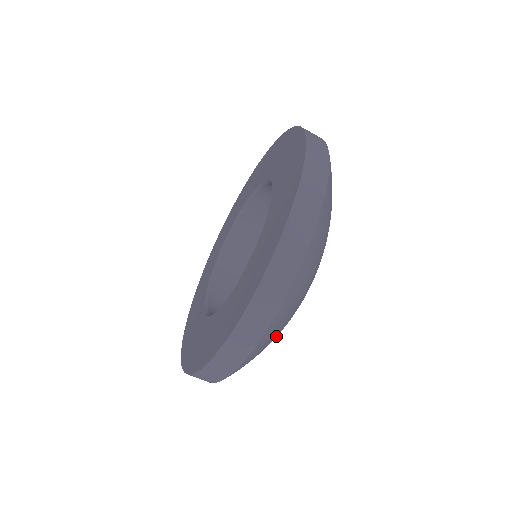
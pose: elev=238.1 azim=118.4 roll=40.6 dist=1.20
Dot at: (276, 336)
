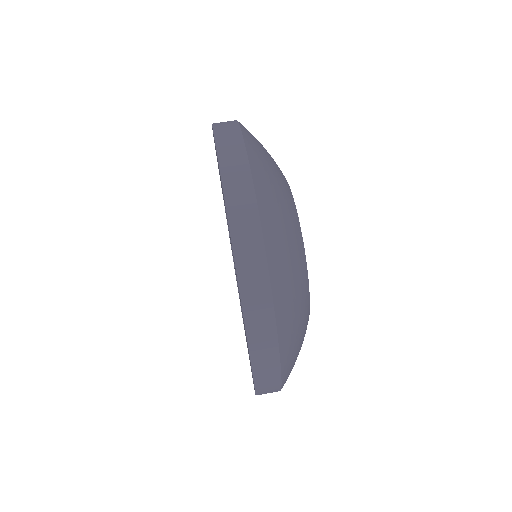
Dot at: (286, 208)
